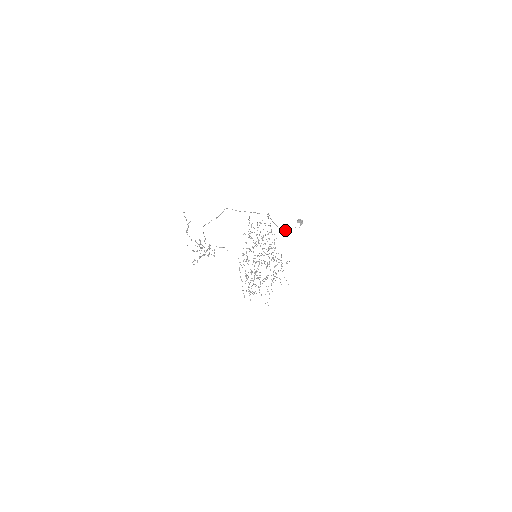
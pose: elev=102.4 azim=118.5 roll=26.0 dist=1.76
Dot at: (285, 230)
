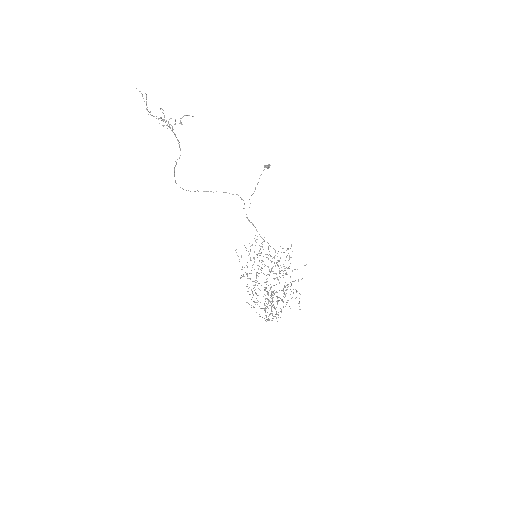
Dot at: occluded
